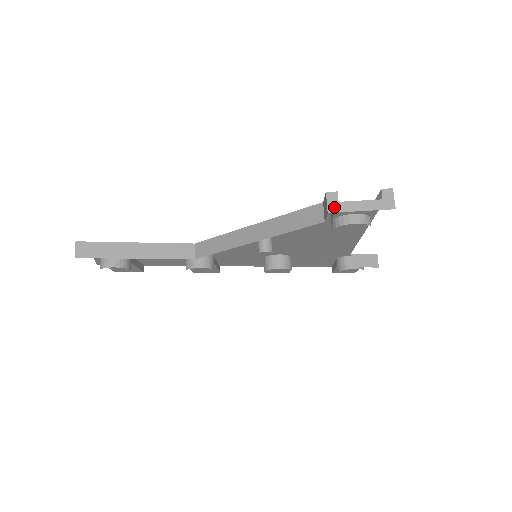
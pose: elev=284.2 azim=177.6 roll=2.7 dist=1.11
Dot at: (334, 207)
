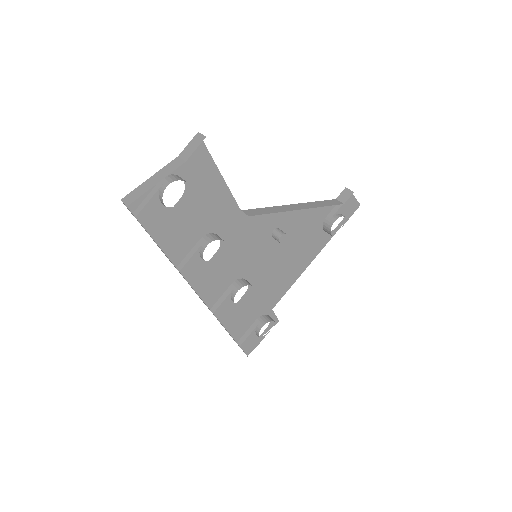
Dot at: occluded
